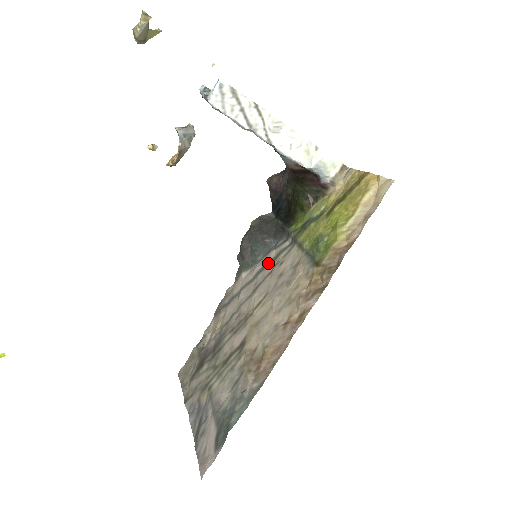
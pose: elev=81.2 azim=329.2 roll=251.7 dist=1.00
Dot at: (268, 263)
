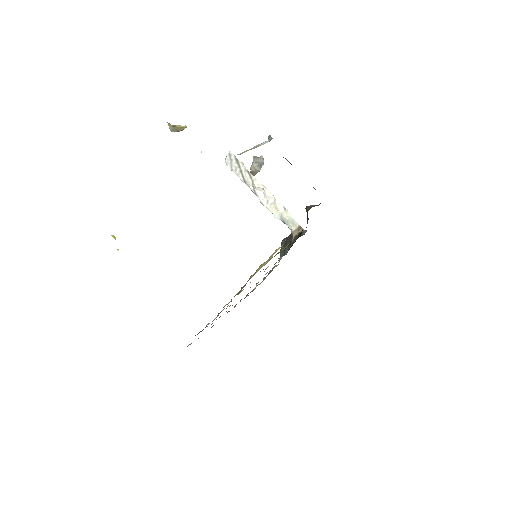
Dot at: occluded
